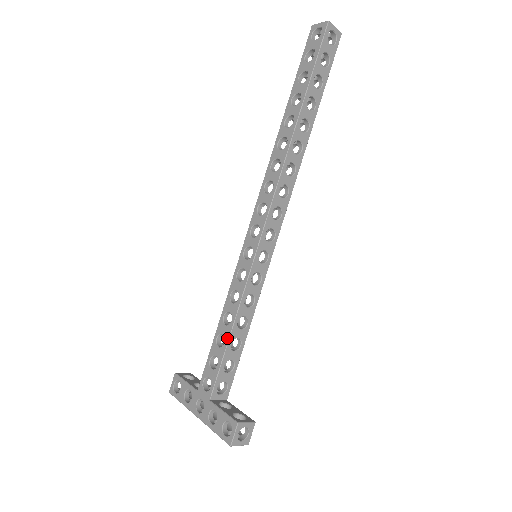
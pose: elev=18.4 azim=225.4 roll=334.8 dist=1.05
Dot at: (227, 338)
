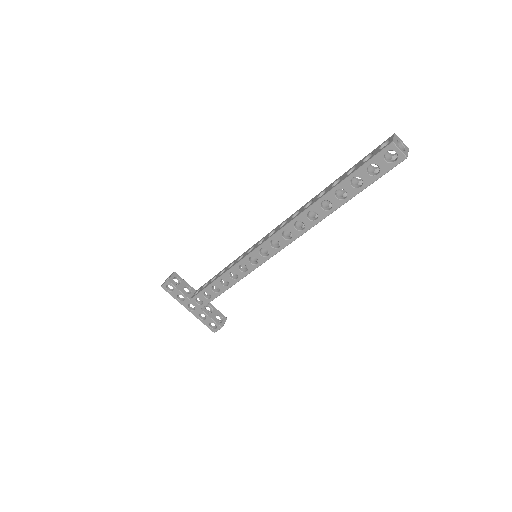
Dot at: (222, 292)
